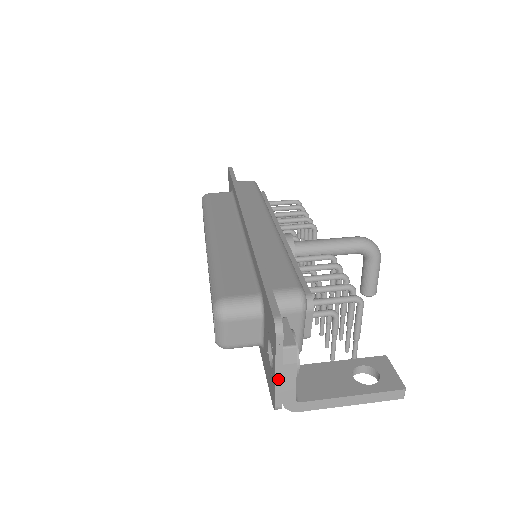
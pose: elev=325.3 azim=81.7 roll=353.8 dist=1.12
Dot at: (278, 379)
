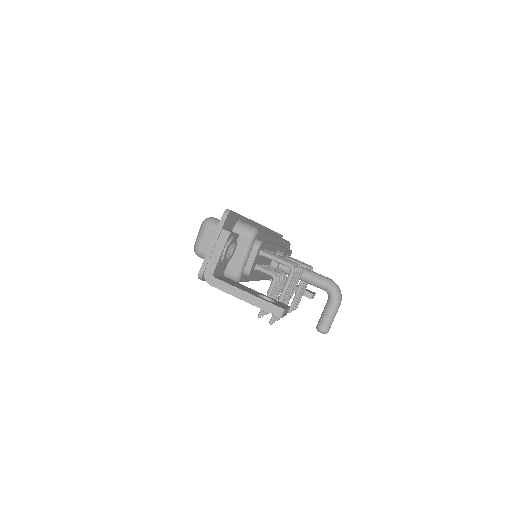
Dot at: (210, 249)
